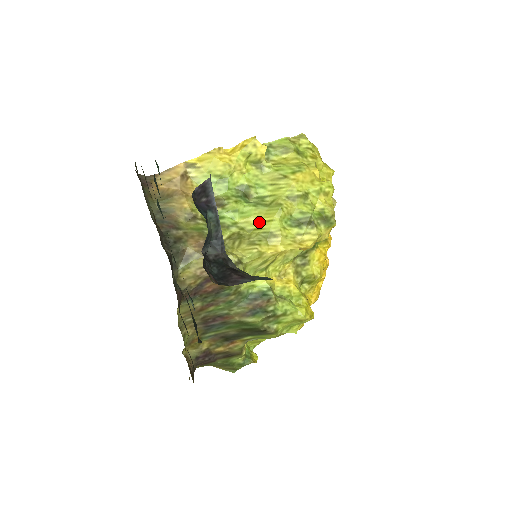
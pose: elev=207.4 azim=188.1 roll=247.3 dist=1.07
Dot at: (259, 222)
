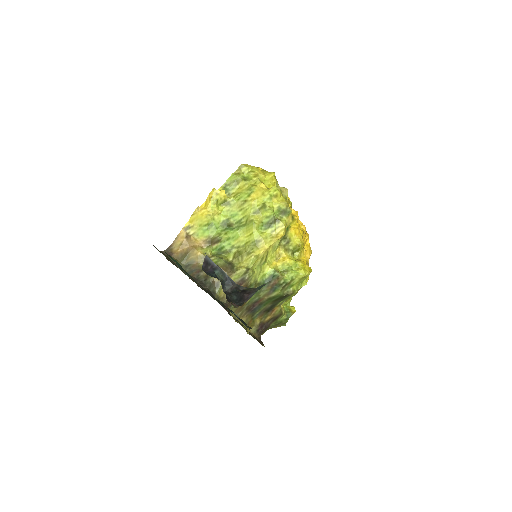
Dot at: (246, 238)
